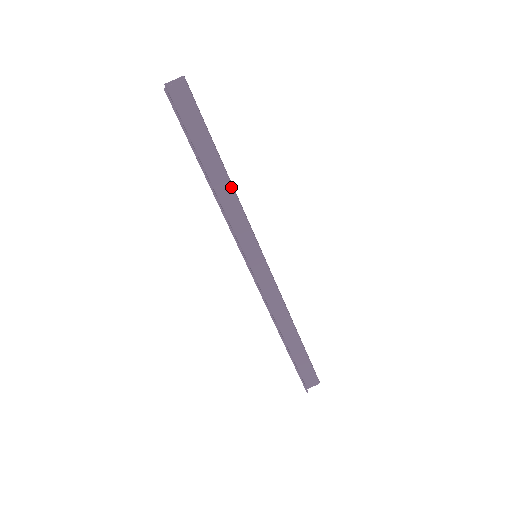
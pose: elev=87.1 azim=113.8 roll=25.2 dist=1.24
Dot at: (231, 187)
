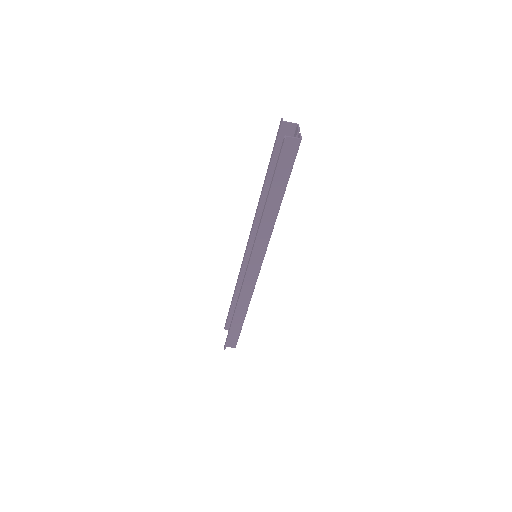
Dot at: (277, 215)
